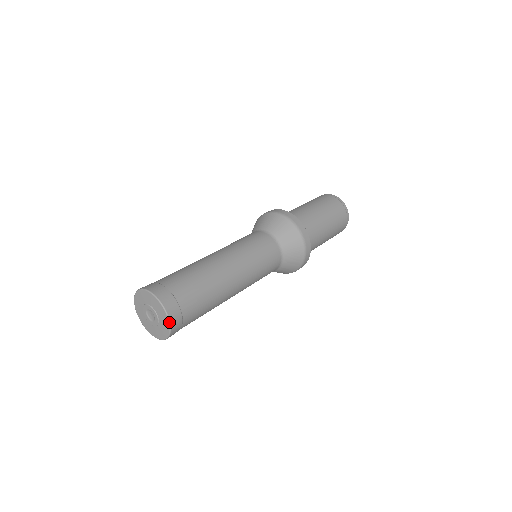
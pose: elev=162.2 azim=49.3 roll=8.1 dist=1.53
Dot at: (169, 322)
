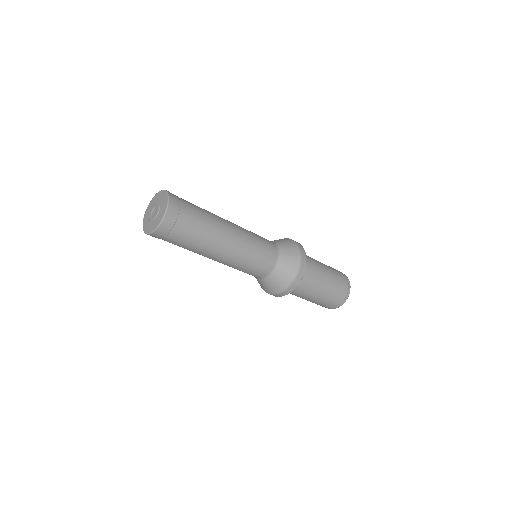
Dot at: (168, 198)
